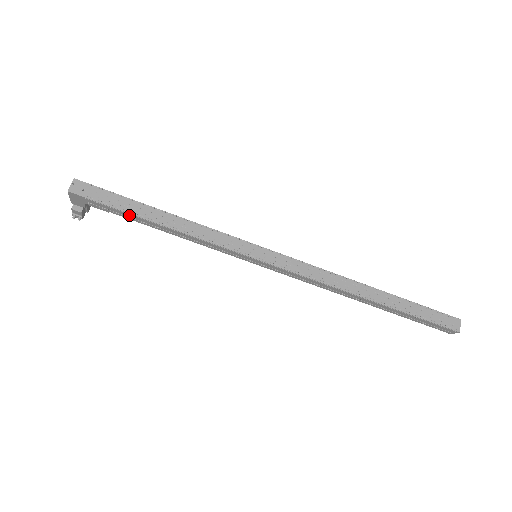
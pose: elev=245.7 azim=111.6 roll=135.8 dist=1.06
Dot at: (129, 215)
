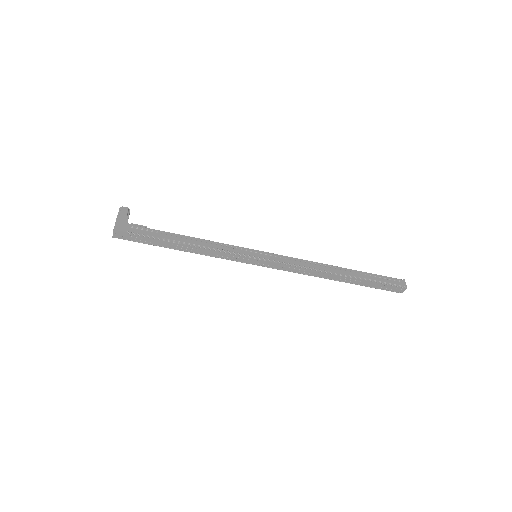
Dot at: (160, 244)
